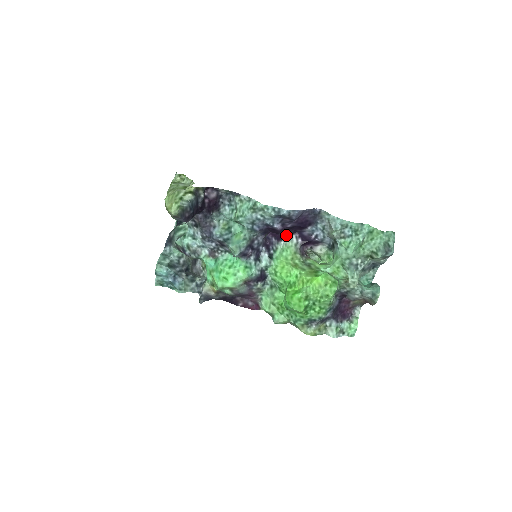
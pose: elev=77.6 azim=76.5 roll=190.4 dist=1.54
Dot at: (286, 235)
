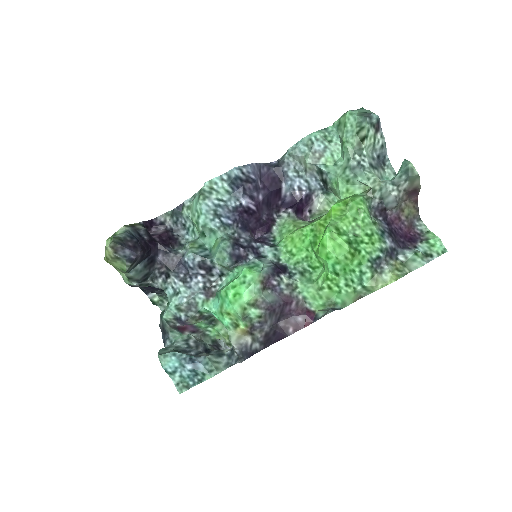
Dot at: (272, 219)
